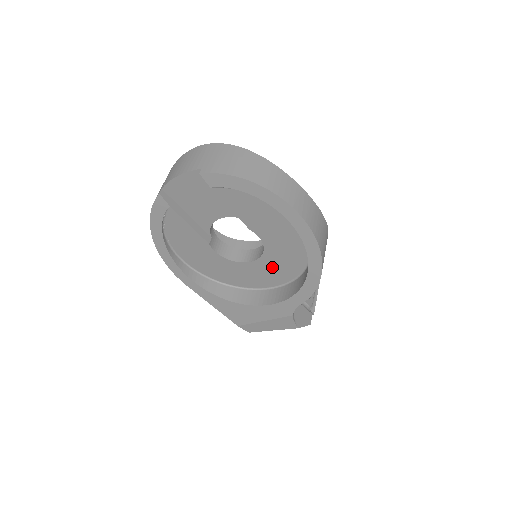
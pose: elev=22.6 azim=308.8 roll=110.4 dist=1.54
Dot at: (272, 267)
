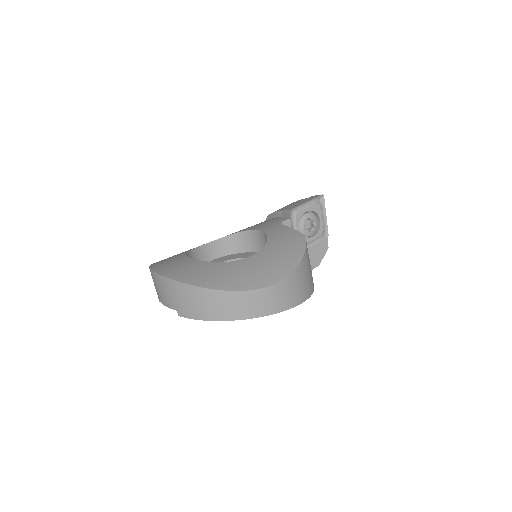
Dot at: occluded
